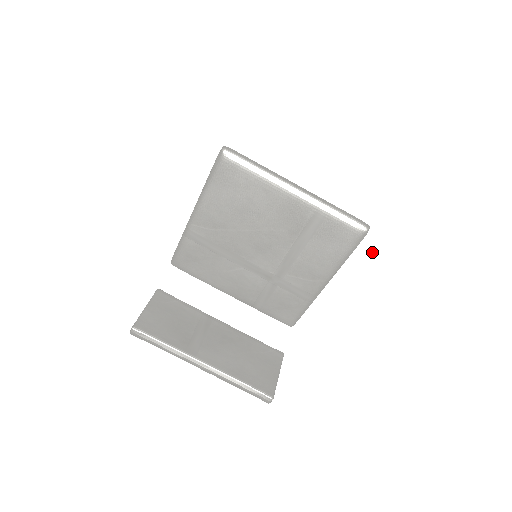
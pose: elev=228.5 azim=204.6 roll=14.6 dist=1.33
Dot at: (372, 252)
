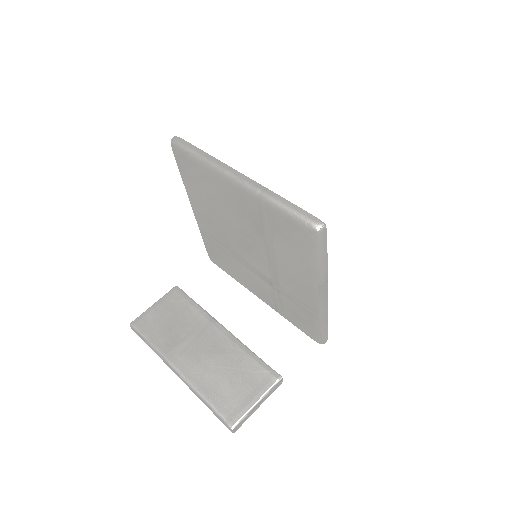
Dot at: (273, 268)
